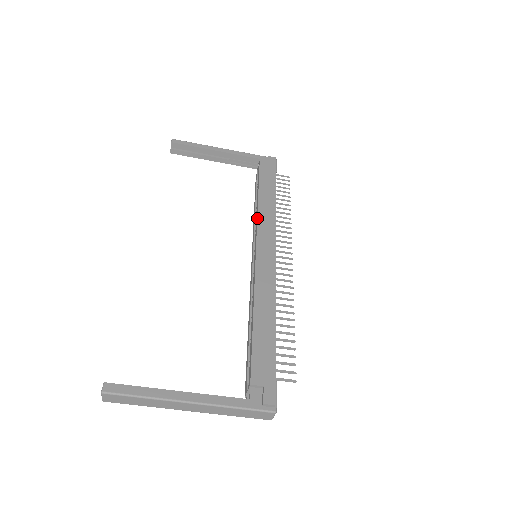
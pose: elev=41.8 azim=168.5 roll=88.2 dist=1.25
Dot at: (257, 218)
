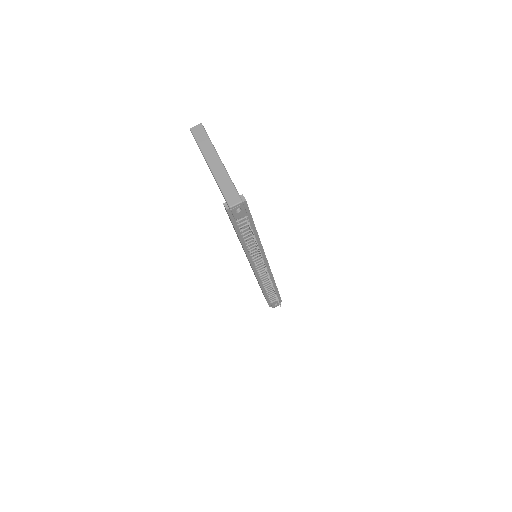
Dot at: occluded
